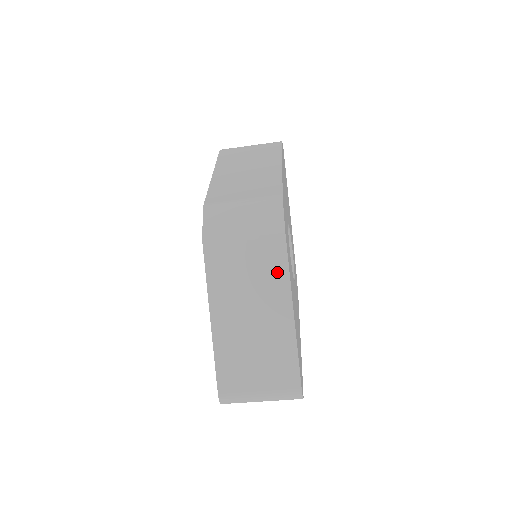
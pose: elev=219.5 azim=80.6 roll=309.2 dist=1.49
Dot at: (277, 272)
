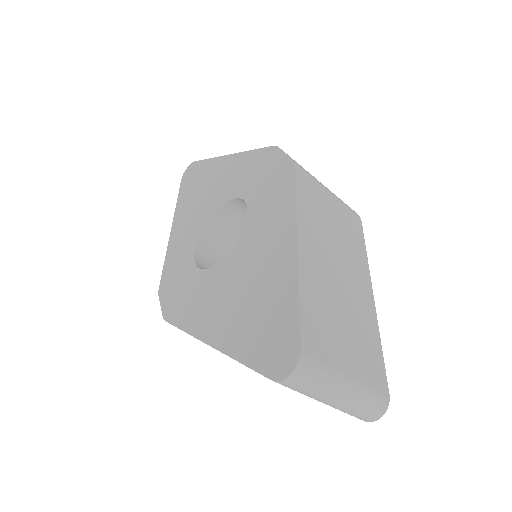
Dot at: (358, 245)
